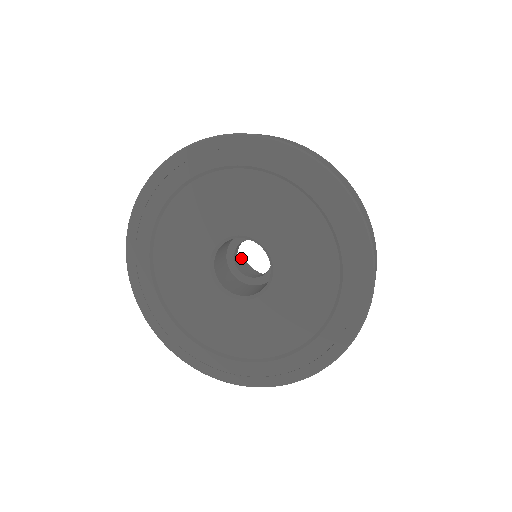
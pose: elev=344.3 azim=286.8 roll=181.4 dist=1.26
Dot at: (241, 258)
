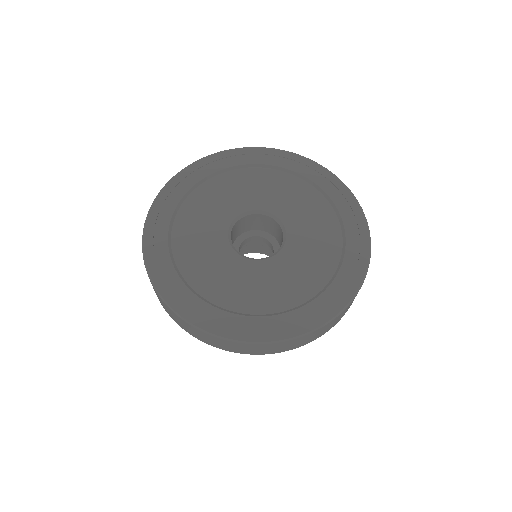
Dot at: occluded
